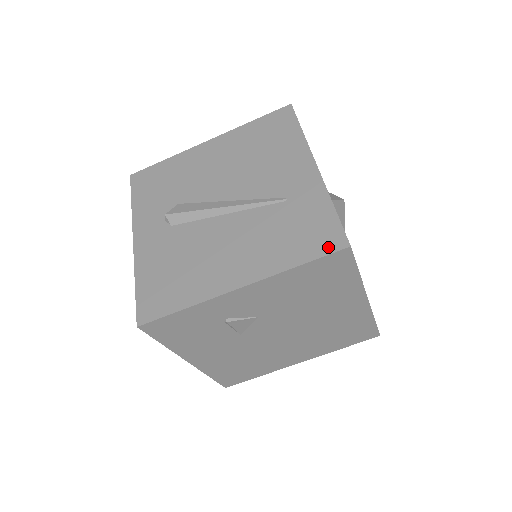
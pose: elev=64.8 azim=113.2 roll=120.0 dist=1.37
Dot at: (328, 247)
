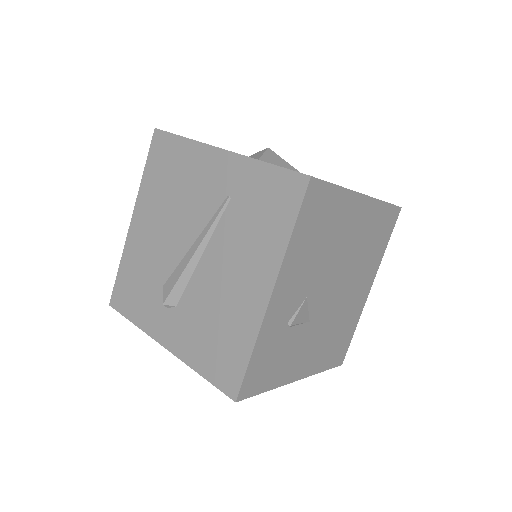
Dot at: (296, 195)
